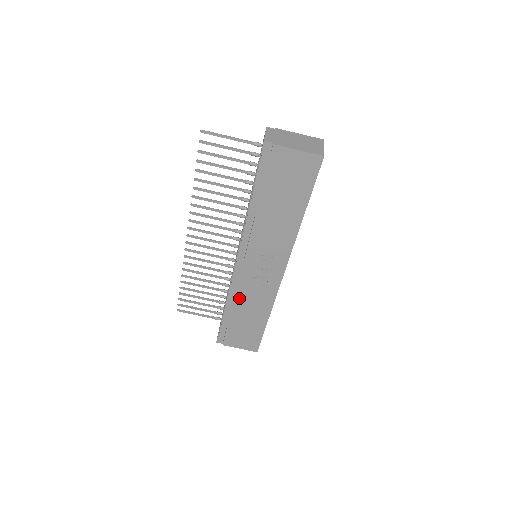
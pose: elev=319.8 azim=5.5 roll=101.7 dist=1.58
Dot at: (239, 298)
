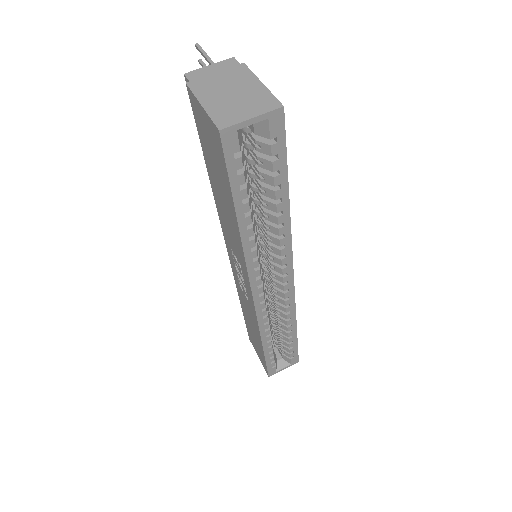
Dot at: (240, 295)
